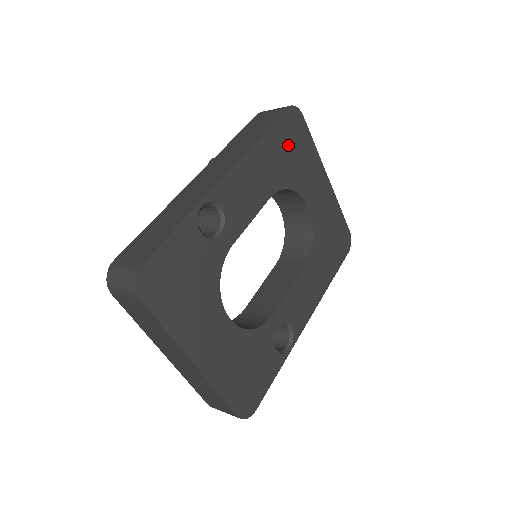
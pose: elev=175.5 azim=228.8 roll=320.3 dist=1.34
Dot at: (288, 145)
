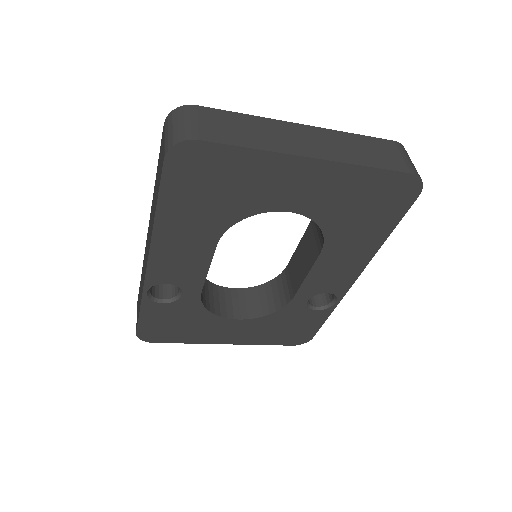
Dot at: (202, 189)
